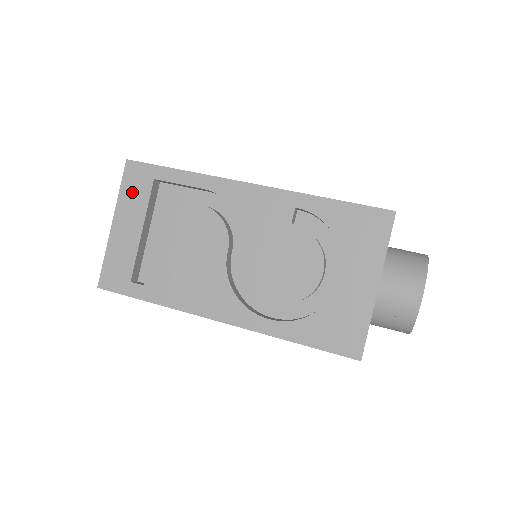
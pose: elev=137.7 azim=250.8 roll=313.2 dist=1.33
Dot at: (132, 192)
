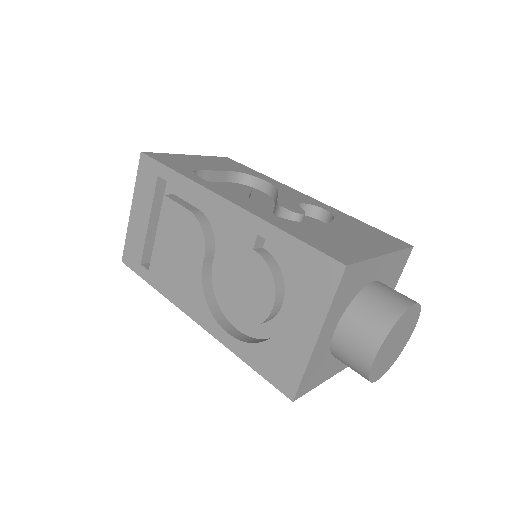
Dot at: (143, 184)
